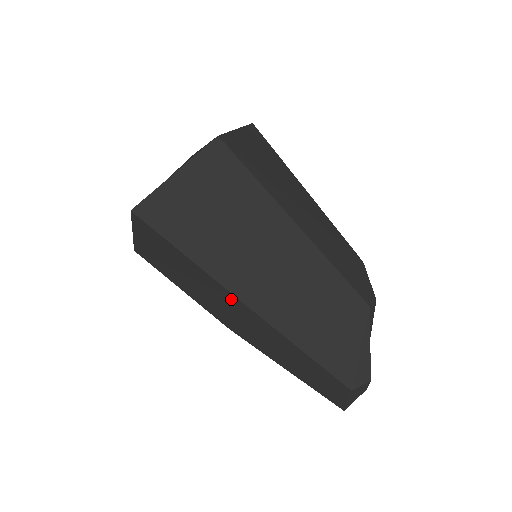
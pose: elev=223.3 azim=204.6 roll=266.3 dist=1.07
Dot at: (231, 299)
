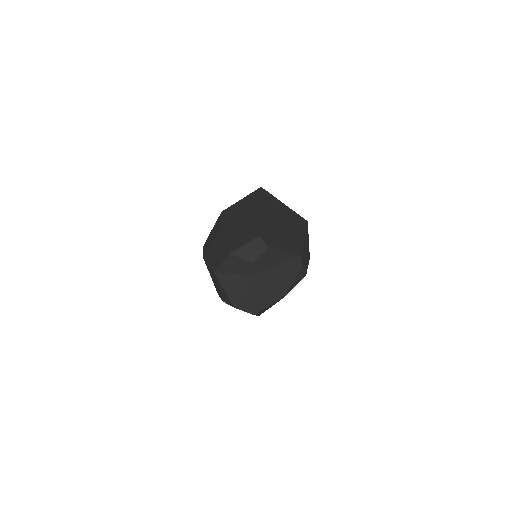
Dot at: (254, 209)
